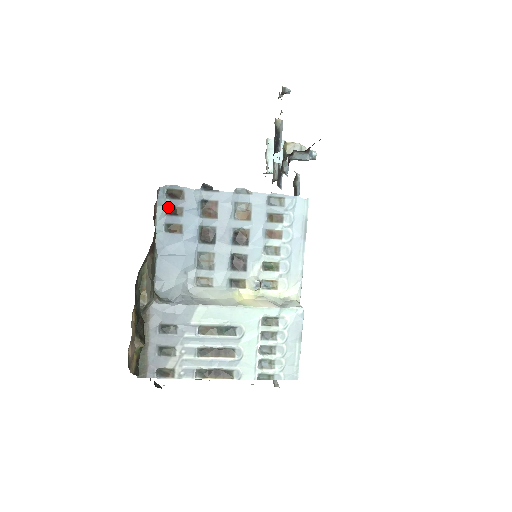
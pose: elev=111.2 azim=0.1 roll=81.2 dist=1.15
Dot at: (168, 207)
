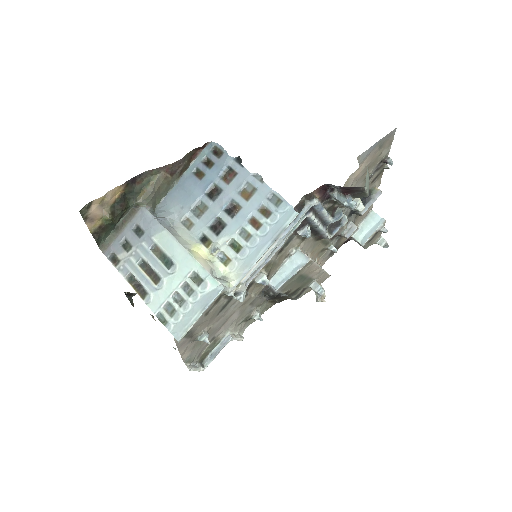
Dot at: (207, 158)
